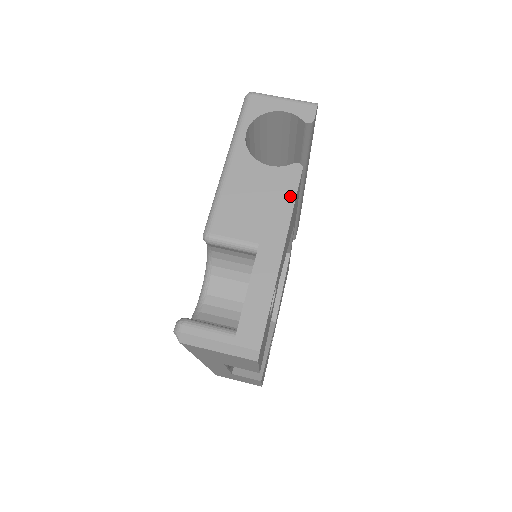
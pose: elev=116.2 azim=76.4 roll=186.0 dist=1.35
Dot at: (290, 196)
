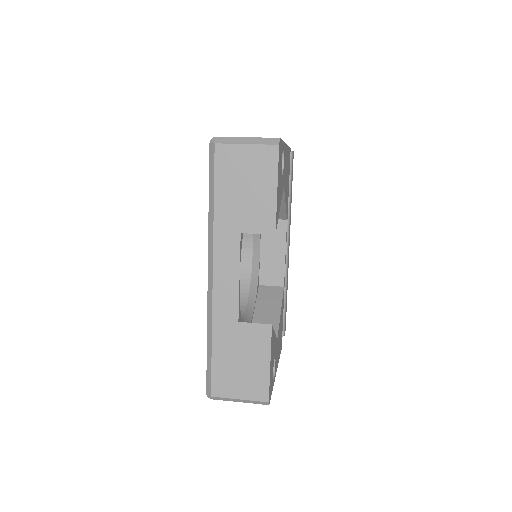
Dot at: occluded
